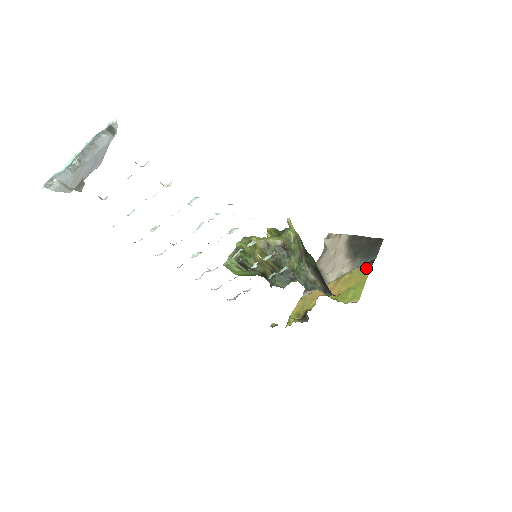
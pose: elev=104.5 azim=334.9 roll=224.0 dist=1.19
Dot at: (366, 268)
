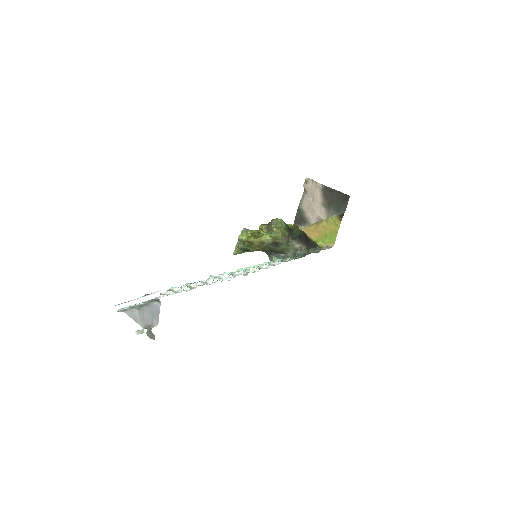
Dot at: (338, 220)
